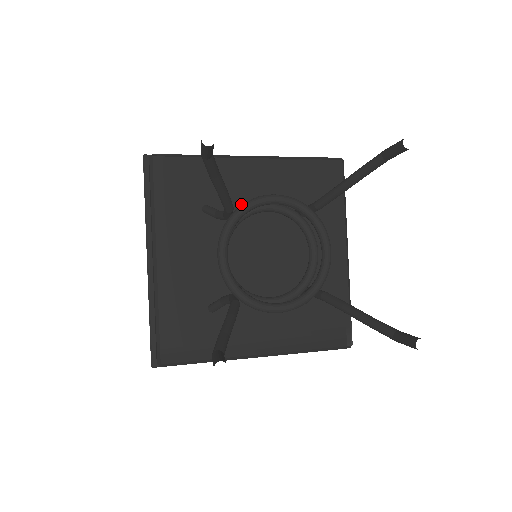
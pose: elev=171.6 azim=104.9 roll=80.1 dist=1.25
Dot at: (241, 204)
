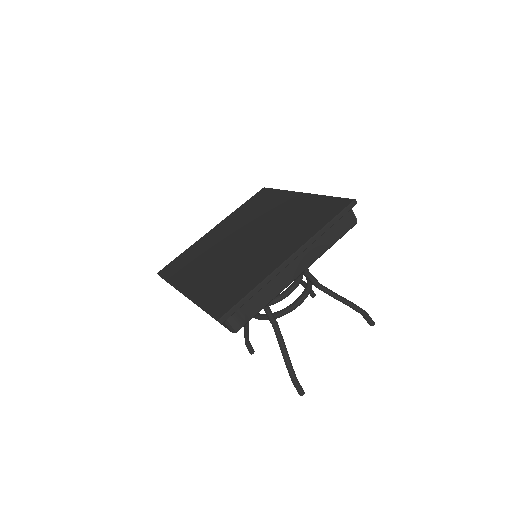
Dot at: occluded
